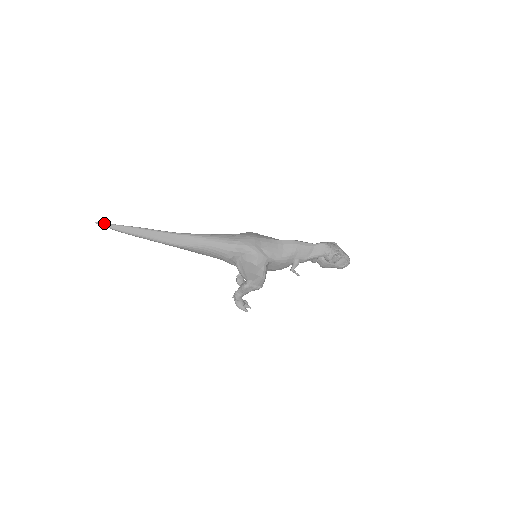
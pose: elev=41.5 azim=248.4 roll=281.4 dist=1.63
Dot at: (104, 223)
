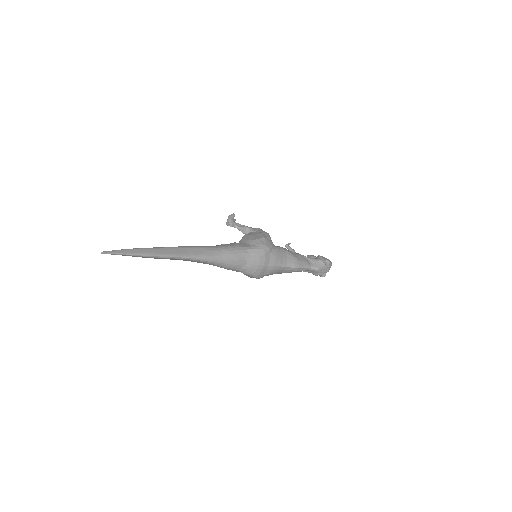
Dot at: (112, 254)
